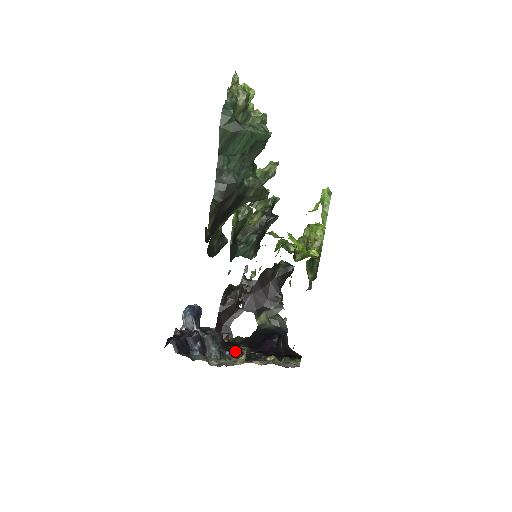
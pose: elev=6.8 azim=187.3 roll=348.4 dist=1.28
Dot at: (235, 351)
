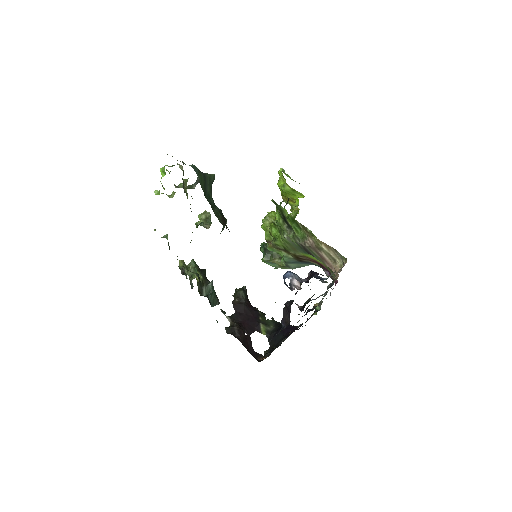
Dot at: (307, 307)
